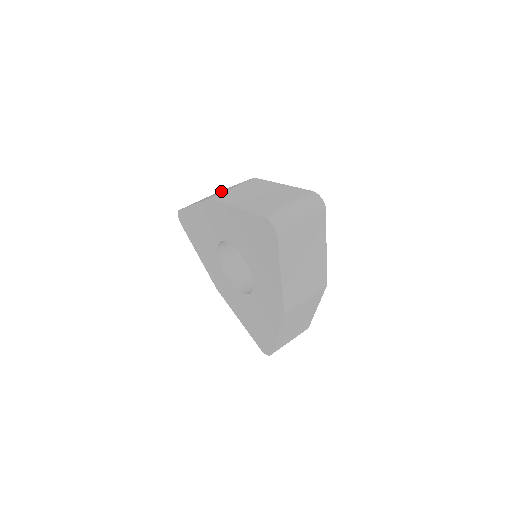
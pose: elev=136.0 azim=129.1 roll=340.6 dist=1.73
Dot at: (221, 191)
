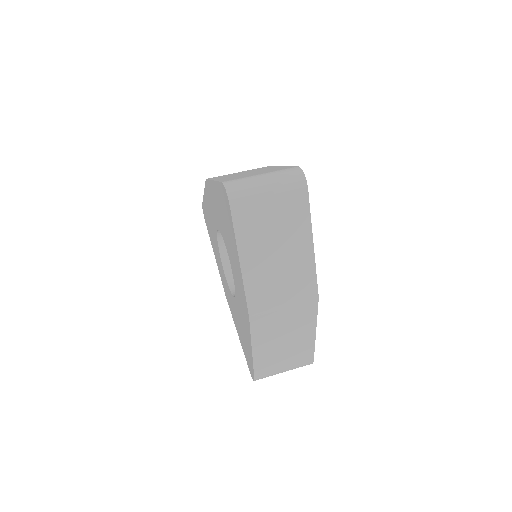
Dot at: occluded
